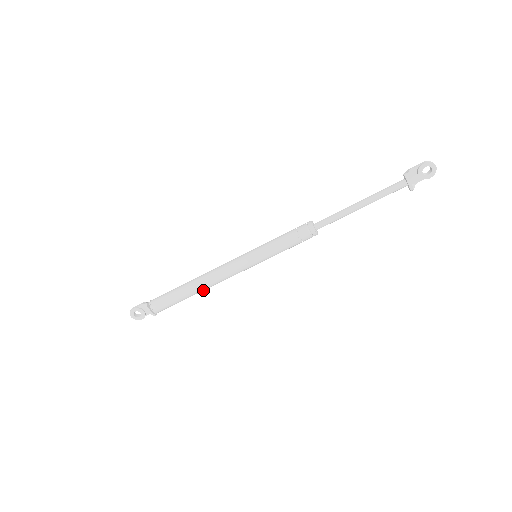
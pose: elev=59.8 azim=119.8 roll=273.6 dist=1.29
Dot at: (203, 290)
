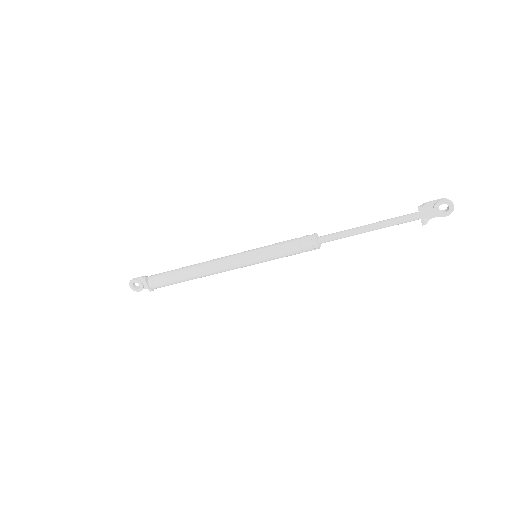
Dot at: (200, 277)
